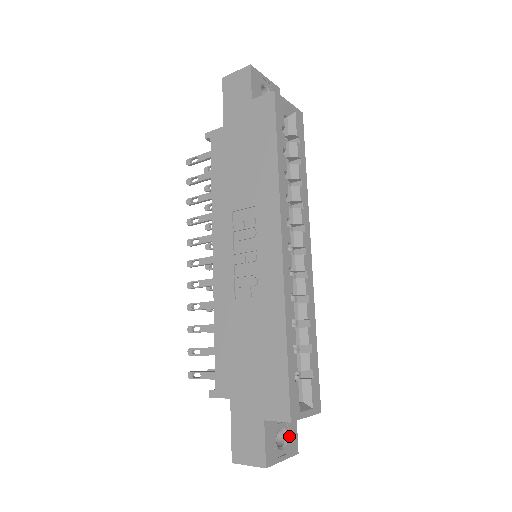
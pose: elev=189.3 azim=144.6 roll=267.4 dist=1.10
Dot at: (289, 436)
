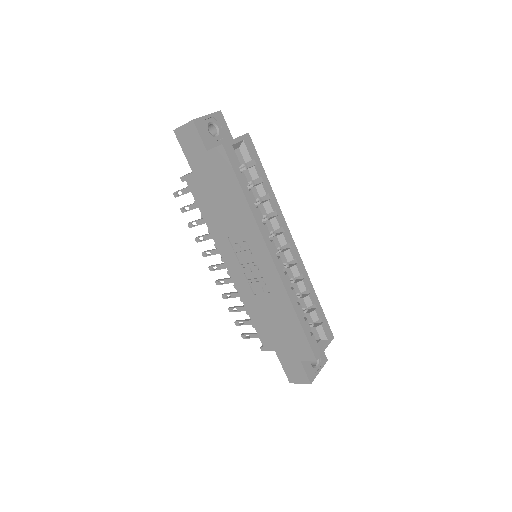
Dot at: occluded
